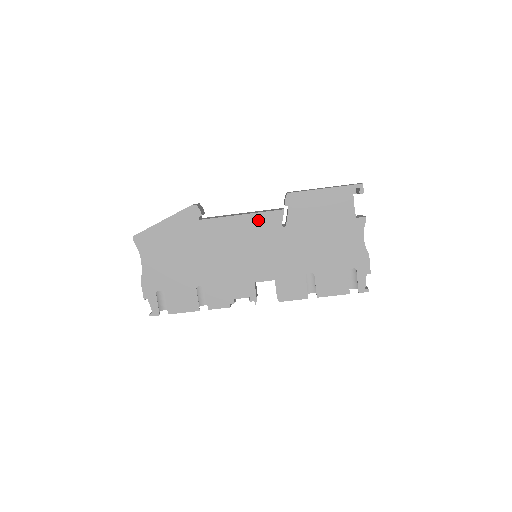
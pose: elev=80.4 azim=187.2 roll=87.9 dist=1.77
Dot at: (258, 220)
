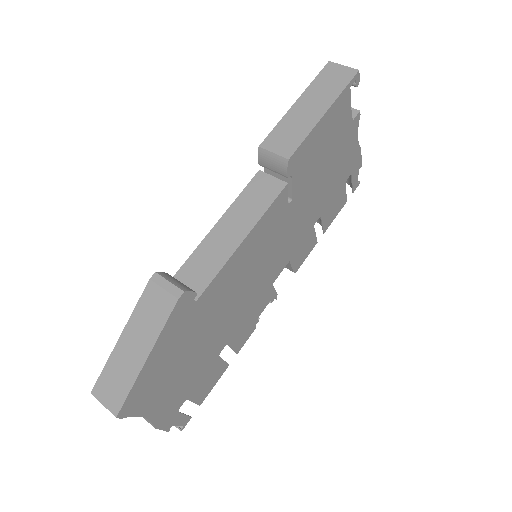
Dot at: (263, 225)
